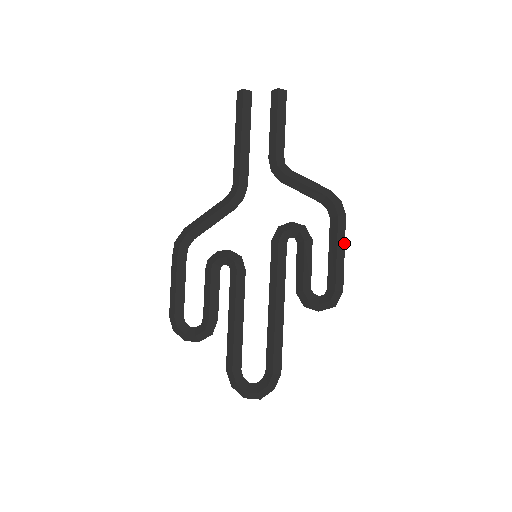
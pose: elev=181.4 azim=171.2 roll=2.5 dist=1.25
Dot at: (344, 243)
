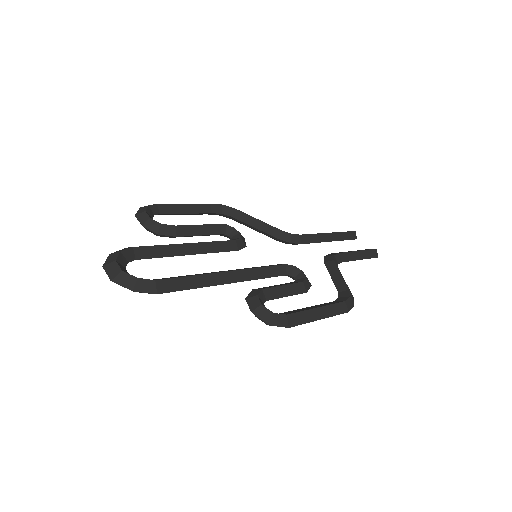
Dot at: (328, 316)
